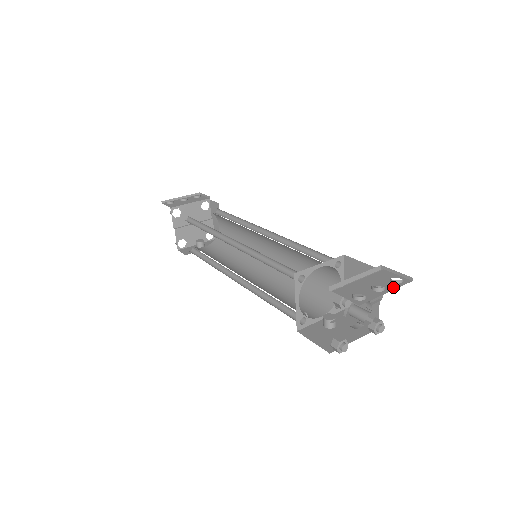
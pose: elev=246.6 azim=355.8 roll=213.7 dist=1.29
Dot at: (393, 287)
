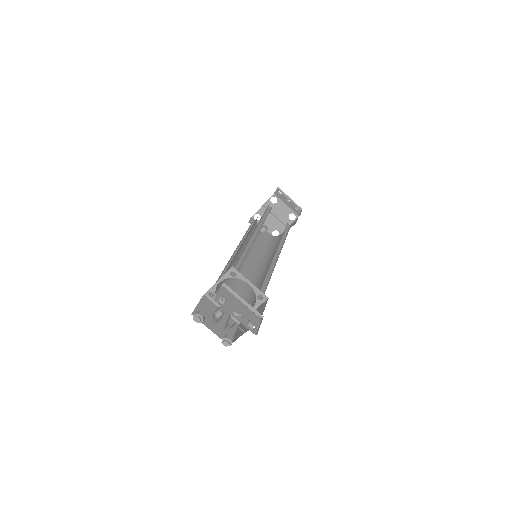
Dot at: (243, 322)
